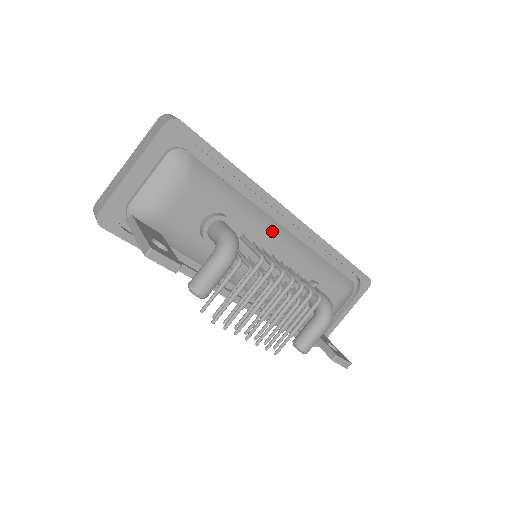
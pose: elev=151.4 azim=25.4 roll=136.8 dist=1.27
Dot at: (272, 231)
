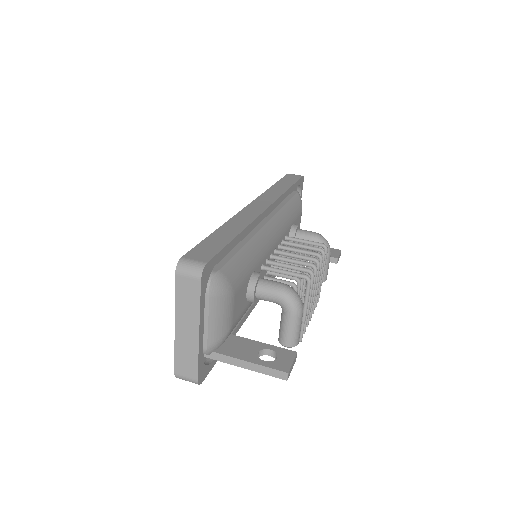
Dot at: (269, 237)
